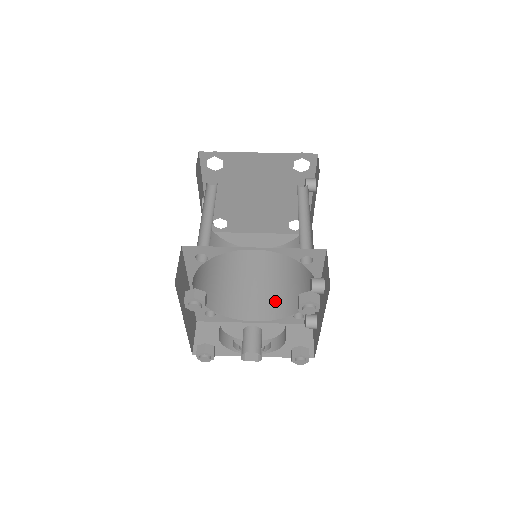
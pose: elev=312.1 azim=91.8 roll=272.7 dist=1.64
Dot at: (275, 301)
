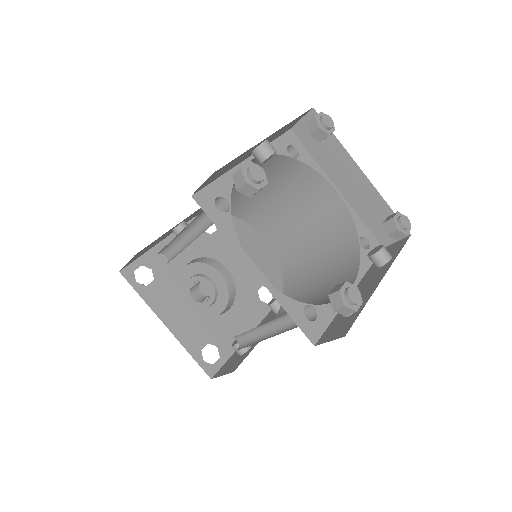
Dot at: (291, 250)
